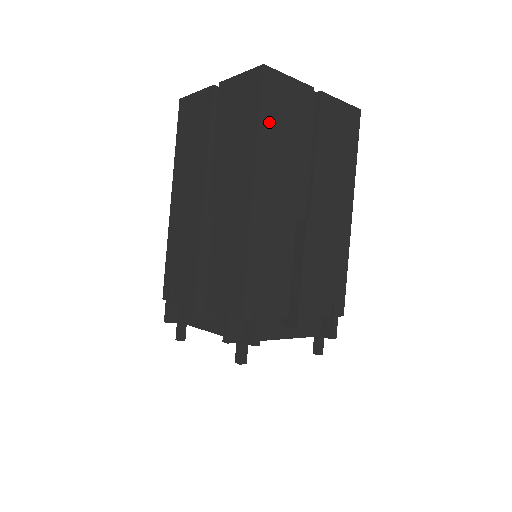
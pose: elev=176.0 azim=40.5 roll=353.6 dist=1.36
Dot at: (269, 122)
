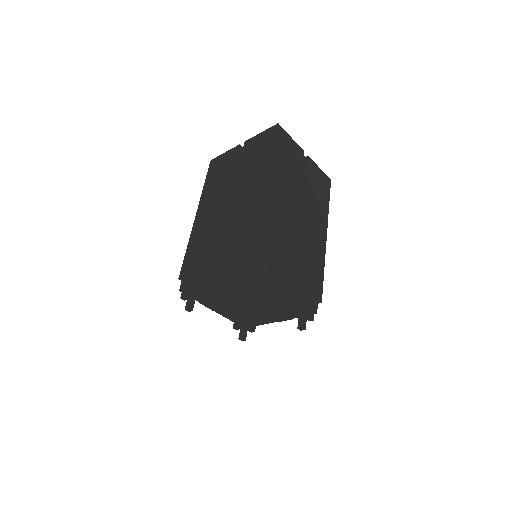
Dot at: (279, 152)
